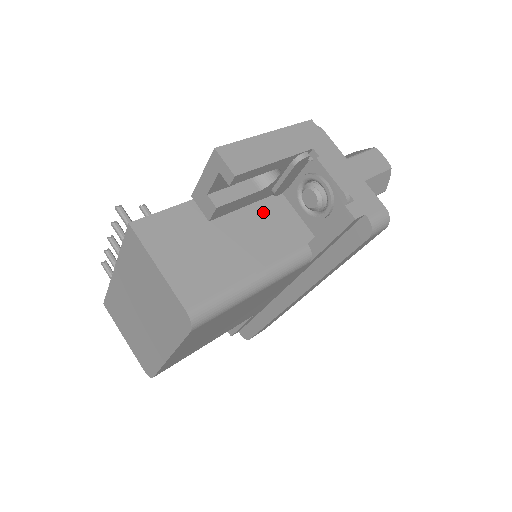
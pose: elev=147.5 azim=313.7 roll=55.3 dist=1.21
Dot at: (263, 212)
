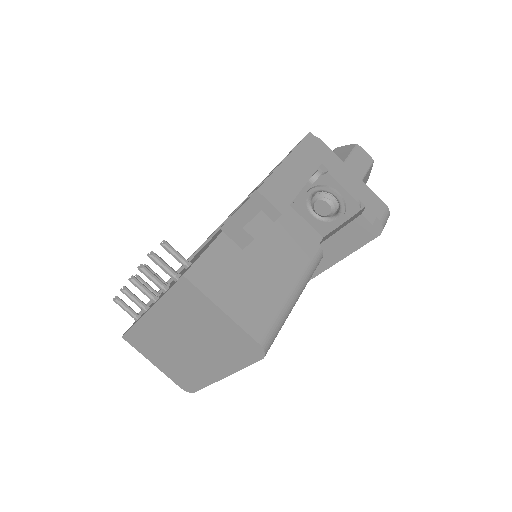
Dot at: (278, 225)
